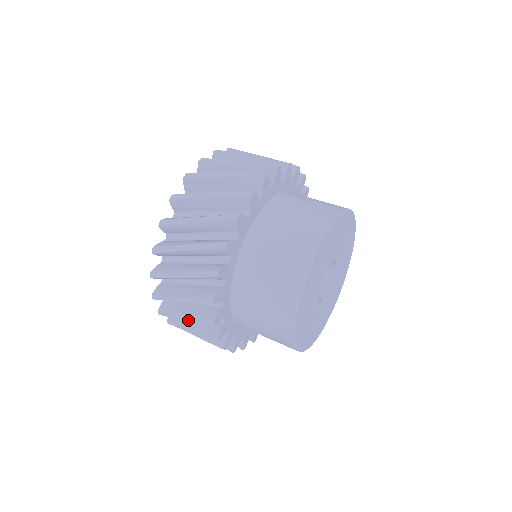
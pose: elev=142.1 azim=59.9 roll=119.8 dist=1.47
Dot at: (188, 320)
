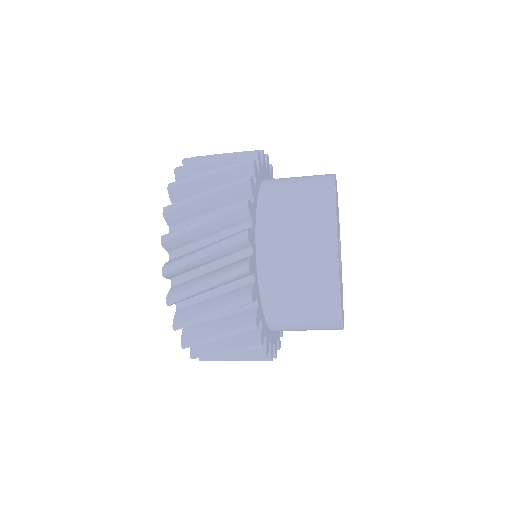
Dot at: (212, 284)
